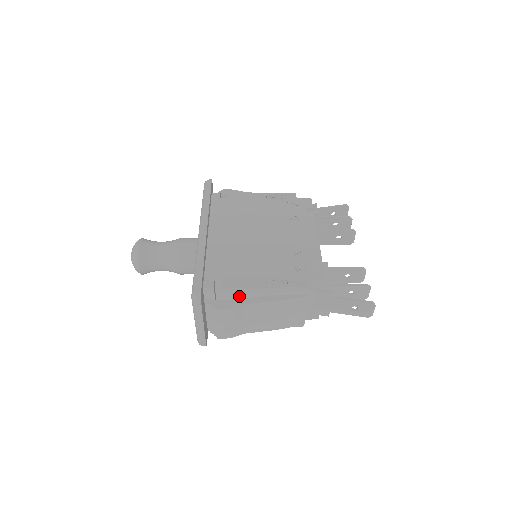
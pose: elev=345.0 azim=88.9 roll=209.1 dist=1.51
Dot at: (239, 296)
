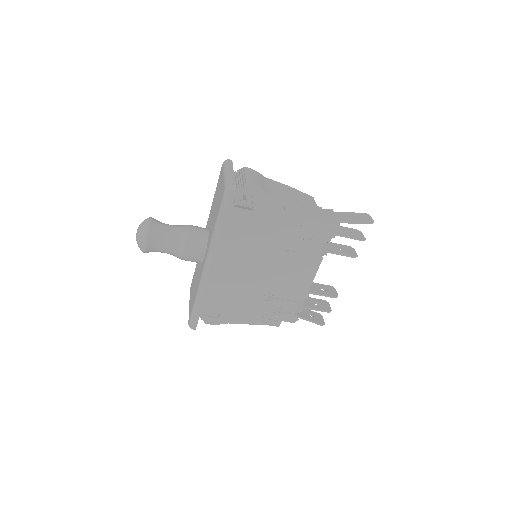
Dot at: occluded
